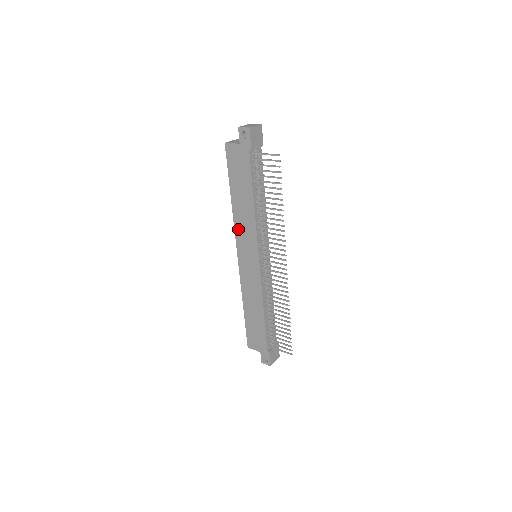
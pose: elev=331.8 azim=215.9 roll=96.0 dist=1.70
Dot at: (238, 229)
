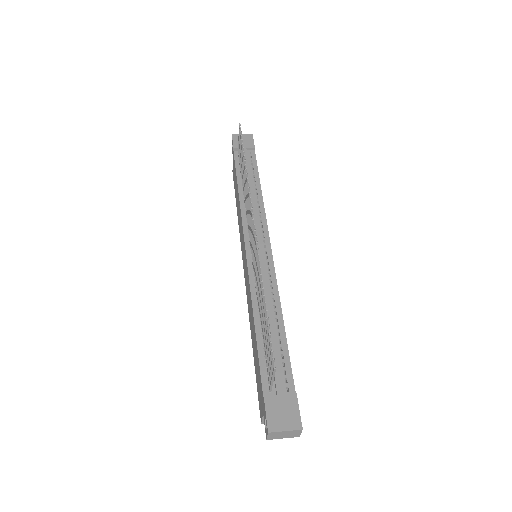
Dot at: (240, 237)
